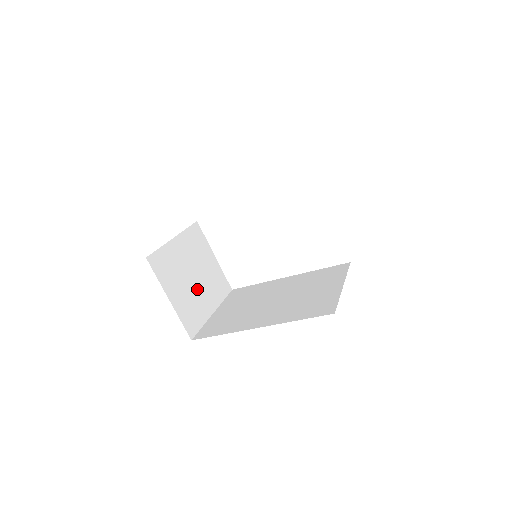
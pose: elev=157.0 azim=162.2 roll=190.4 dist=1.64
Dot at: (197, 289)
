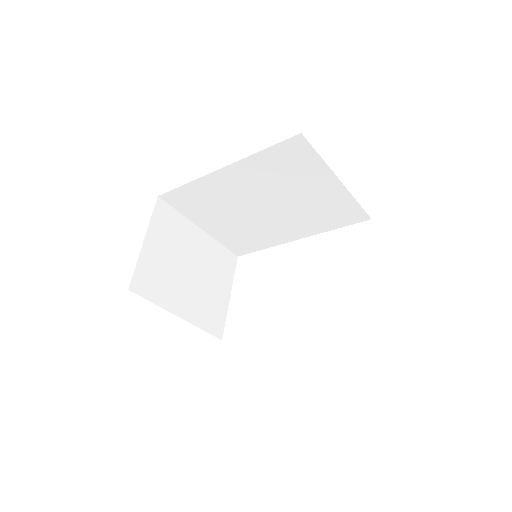
Dot at: (182, 280)
